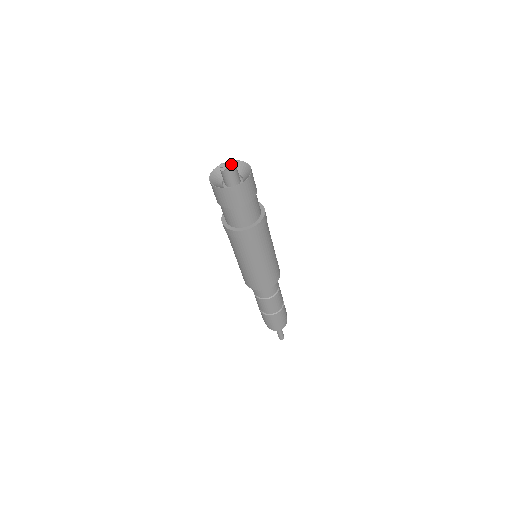
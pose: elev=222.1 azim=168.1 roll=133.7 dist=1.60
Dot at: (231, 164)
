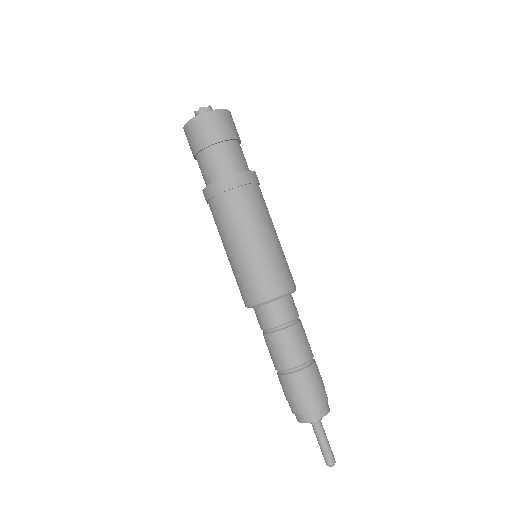
Dot at: occluded
